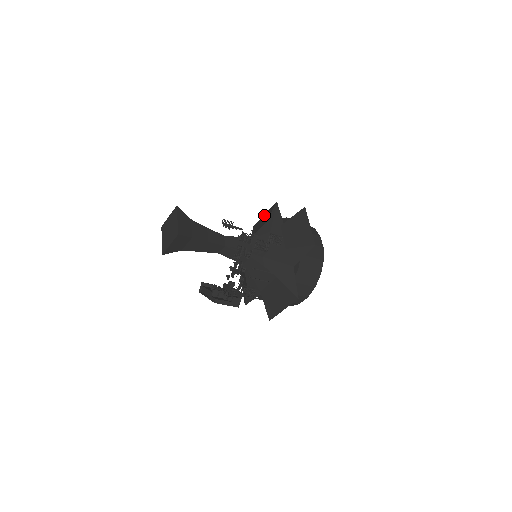
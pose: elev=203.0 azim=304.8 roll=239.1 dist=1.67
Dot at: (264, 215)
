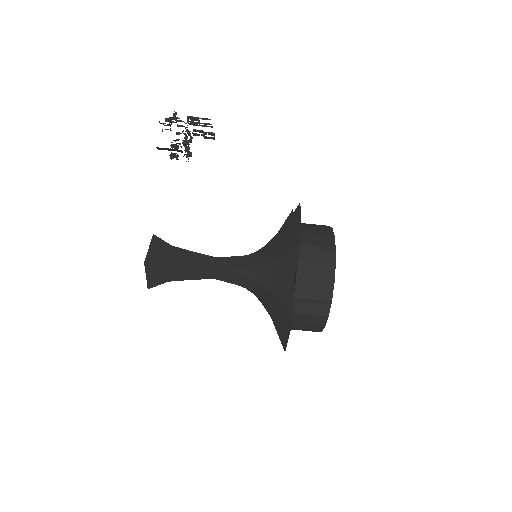
Dot at: occluded
